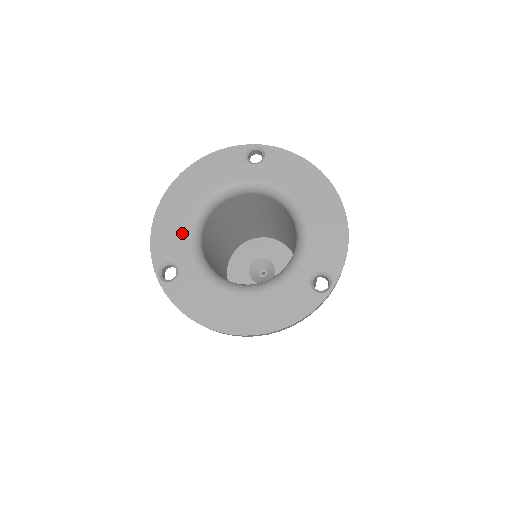
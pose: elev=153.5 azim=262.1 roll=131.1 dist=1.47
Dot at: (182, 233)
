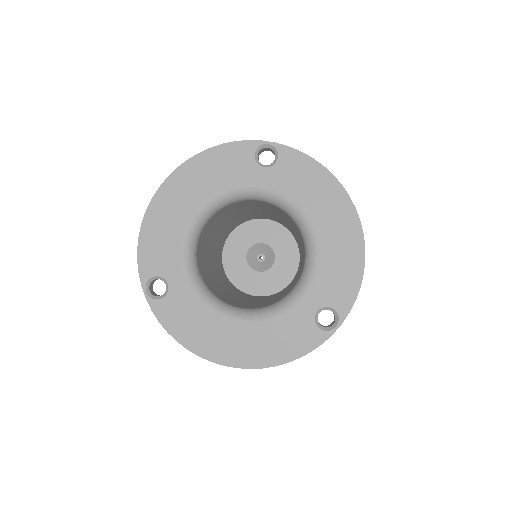
Dot at: (174, 244)
